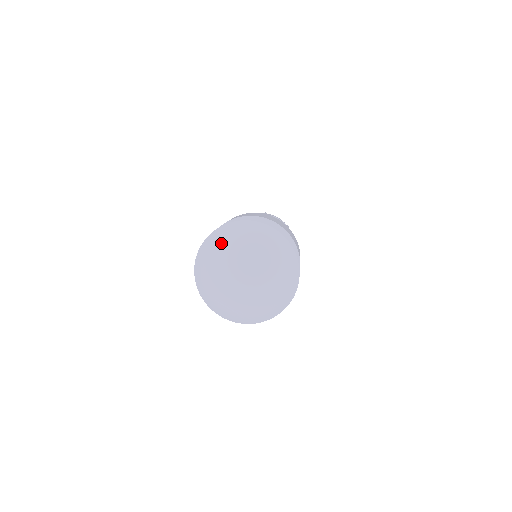
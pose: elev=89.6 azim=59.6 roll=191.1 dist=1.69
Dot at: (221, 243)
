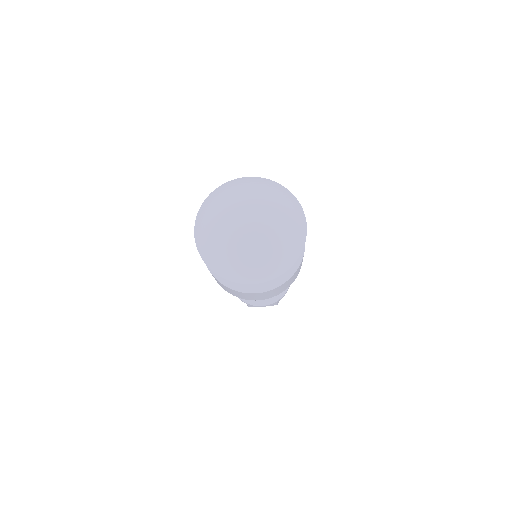
Dot at: (210, 211)
